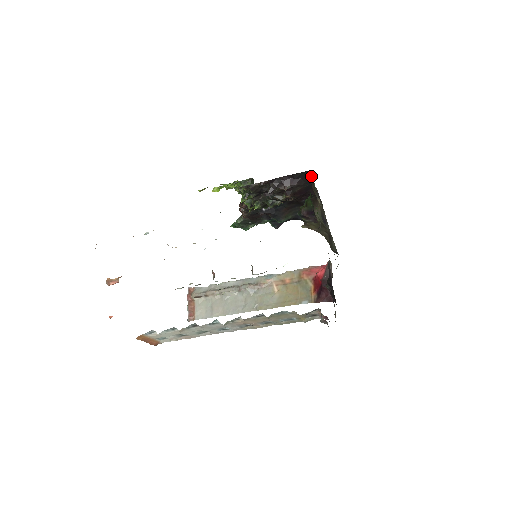
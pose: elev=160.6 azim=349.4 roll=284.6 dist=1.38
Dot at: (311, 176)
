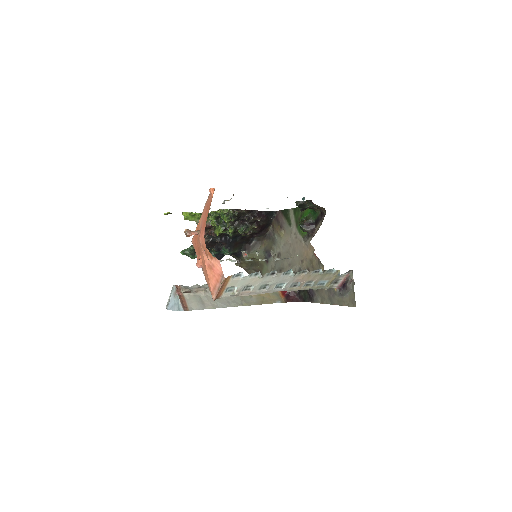
Dot at: (287, 211)
